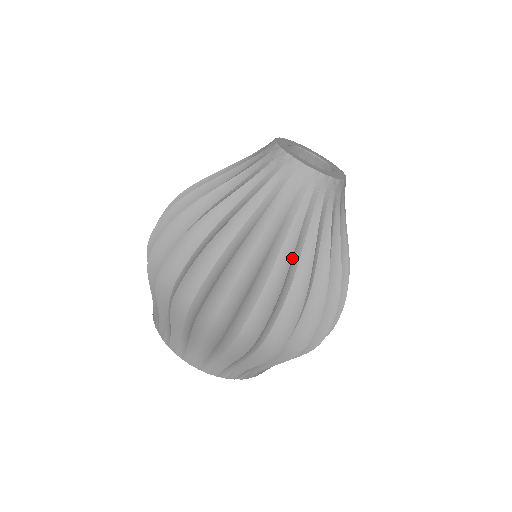
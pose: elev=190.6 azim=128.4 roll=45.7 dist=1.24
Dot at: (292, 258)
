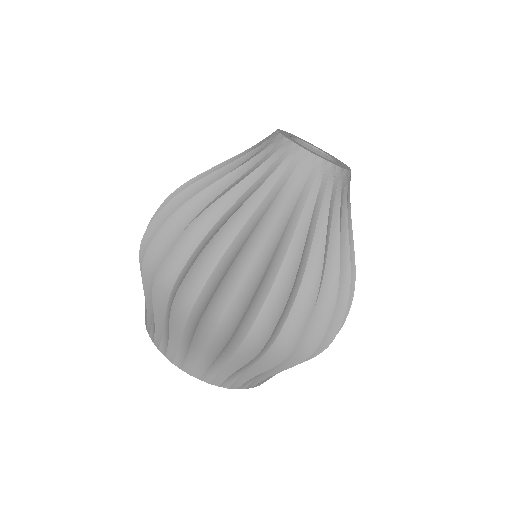
Dot at: (354, 256)
